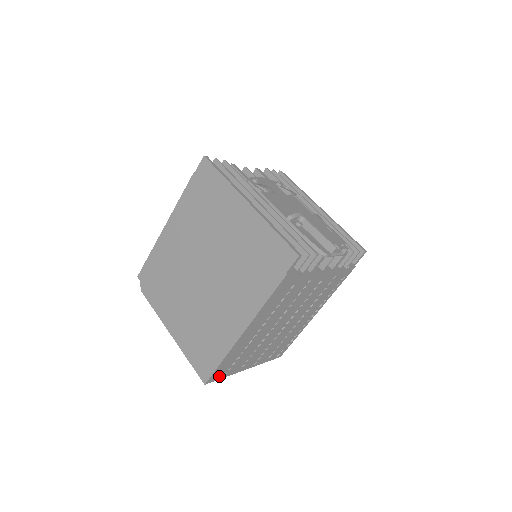
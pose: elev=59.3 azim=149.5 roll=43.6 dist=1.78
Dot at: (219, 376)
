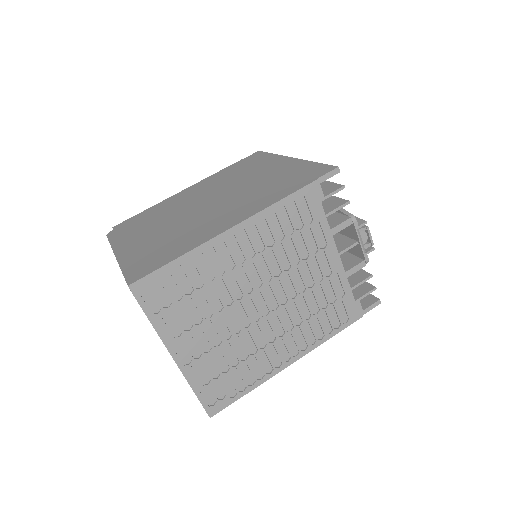
Dot at: (147, 305)
